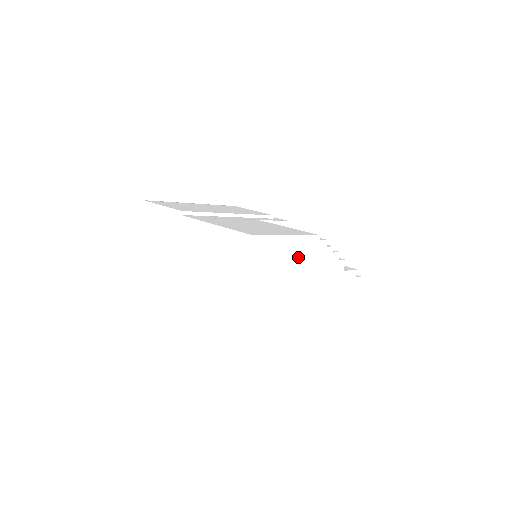
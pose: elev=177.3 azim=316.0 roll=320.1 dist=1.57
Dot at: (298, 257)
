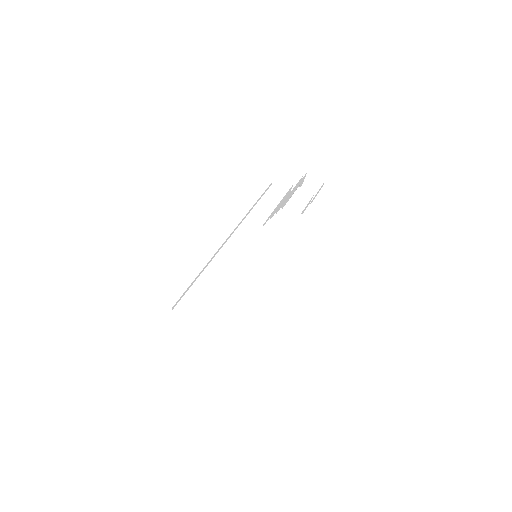
Dot at: occluded
